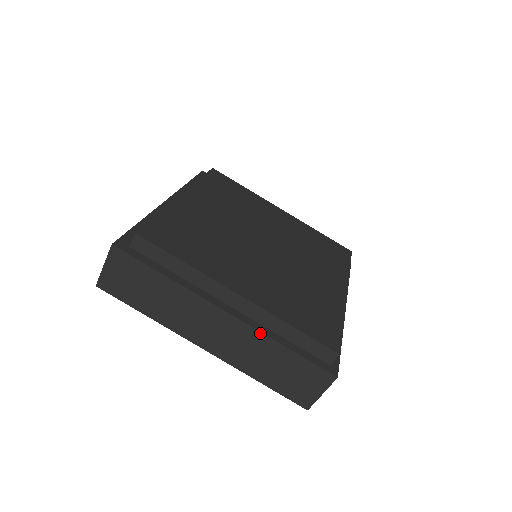
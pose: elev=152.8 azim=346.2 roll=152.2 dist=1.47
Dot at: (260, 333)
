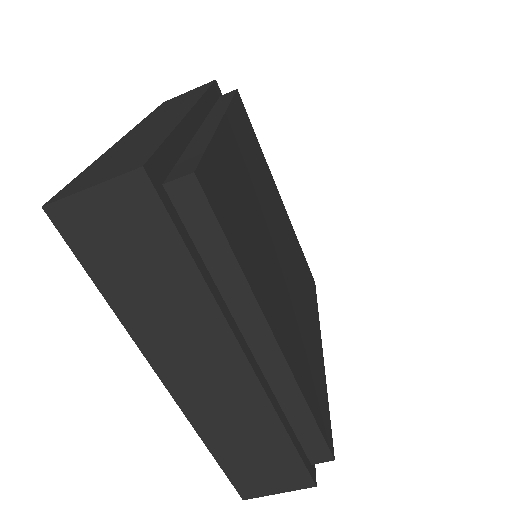
Dot at: (271, 406)
